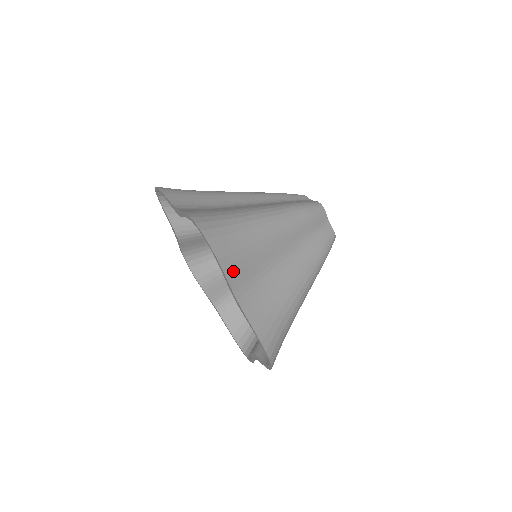
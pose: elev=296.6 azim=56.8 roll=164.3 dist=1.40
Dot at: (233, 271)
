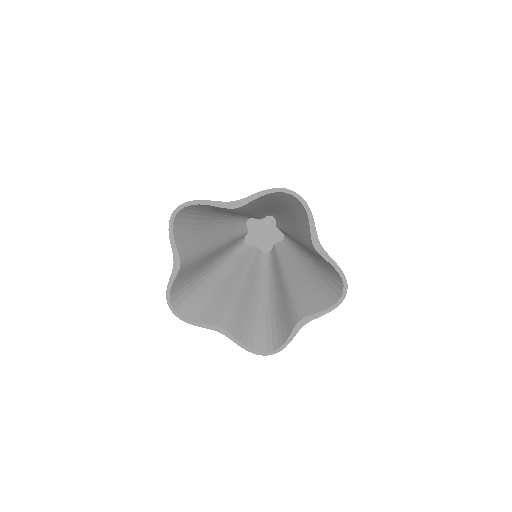
Dot at: occluded
